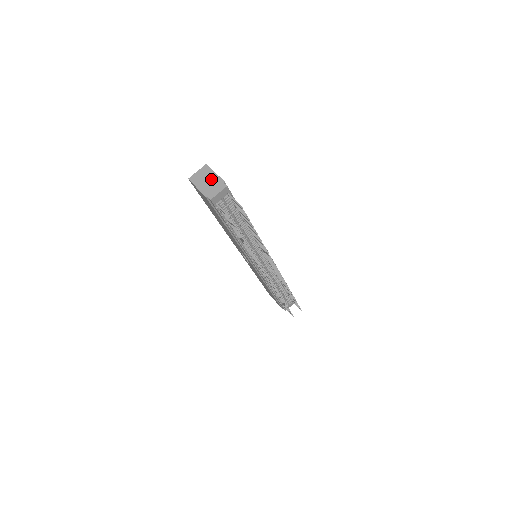
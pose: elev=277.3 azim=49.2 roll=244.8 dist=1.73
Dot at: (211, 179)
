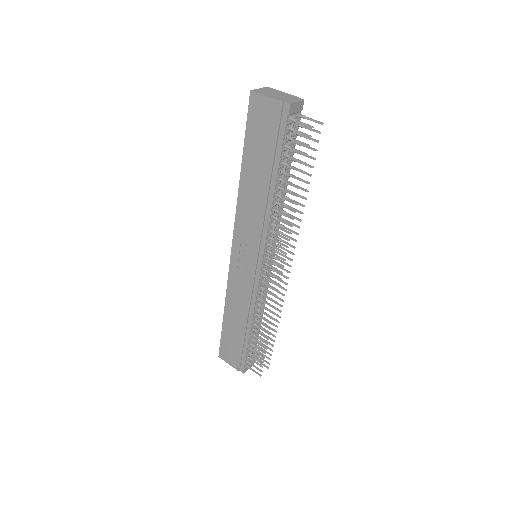
Dot at: (281, 94)
